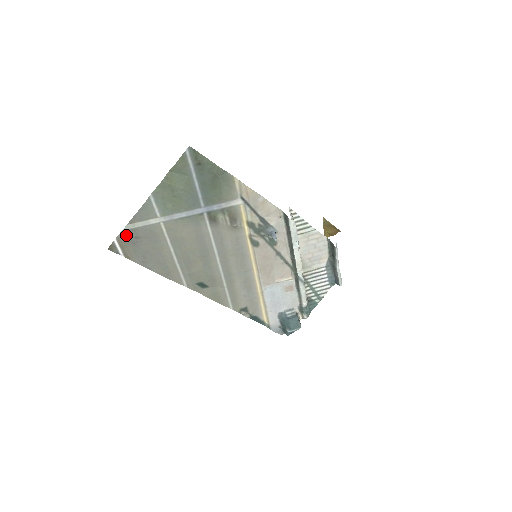
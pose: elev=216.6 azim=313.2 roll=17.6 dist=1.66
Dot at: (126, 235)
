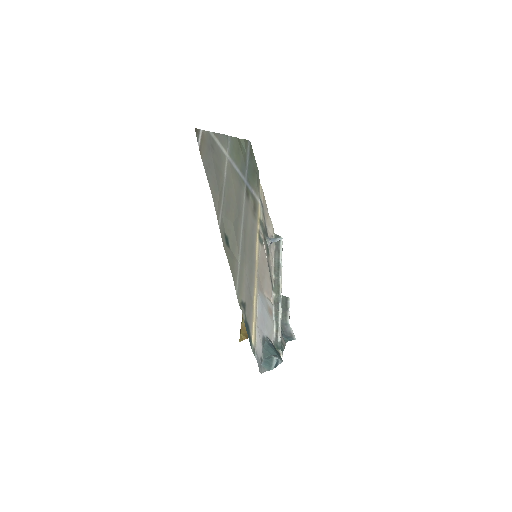
Dot at: (208, 137)
